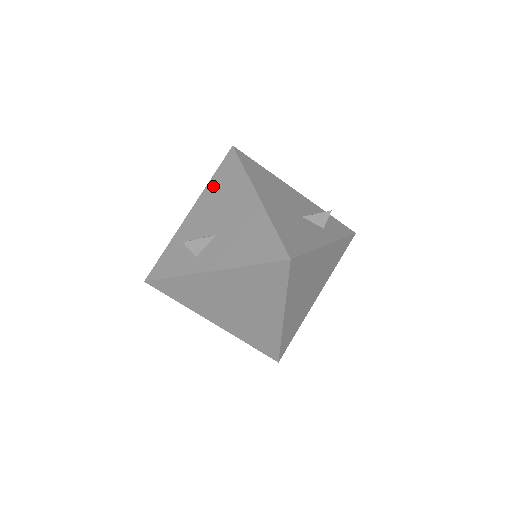
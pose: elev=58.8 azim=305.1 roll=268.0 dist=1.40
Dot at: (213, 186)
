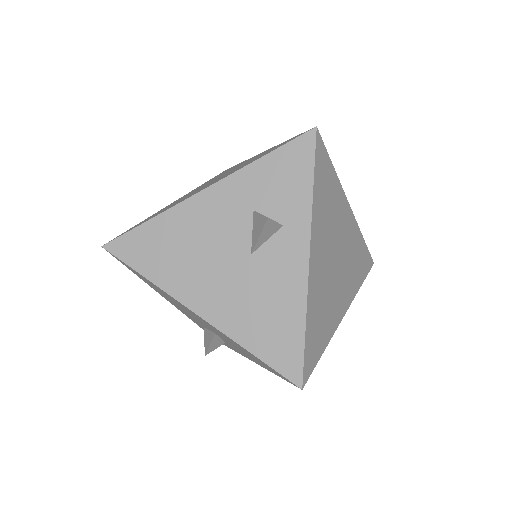
Dot at: occluded
